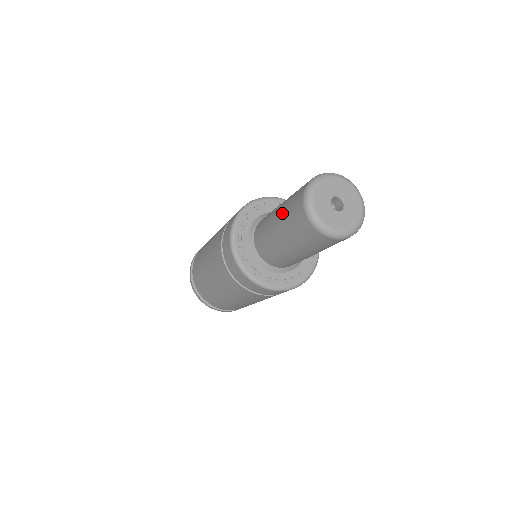
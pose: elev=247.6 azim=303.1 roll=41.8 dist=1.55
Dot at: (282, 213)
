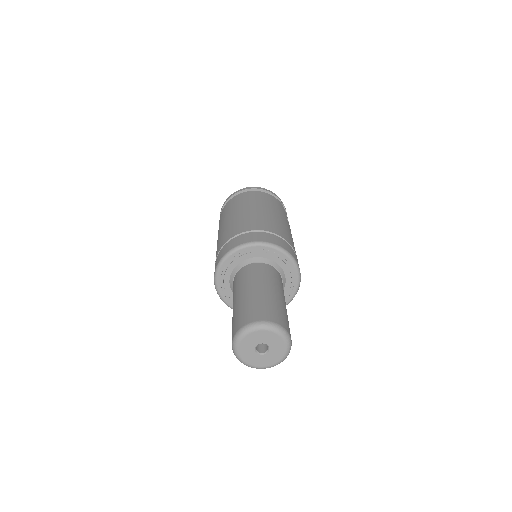
Dot at: occluded
